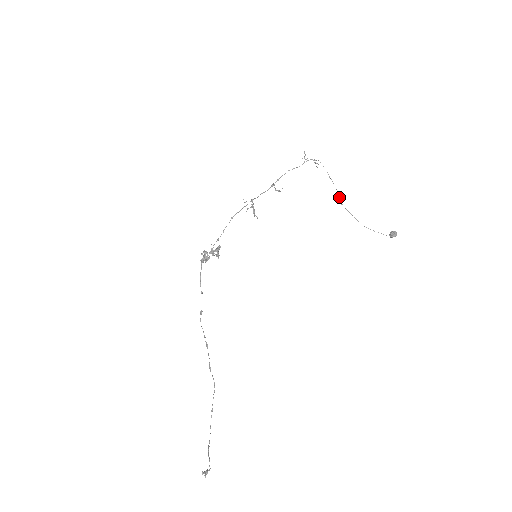
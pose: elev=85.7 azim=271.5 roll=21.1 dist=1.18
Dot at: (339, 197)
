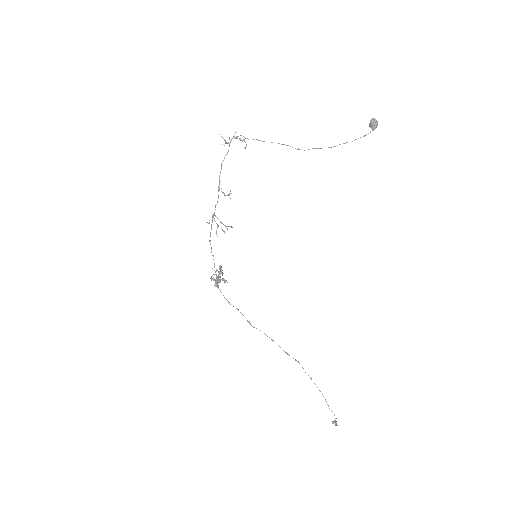
Dot at: occluded
